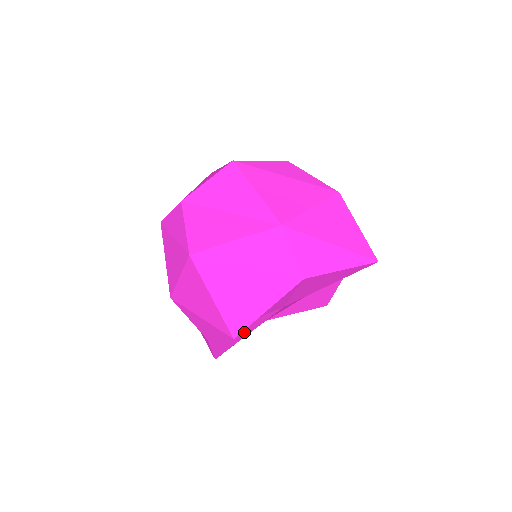
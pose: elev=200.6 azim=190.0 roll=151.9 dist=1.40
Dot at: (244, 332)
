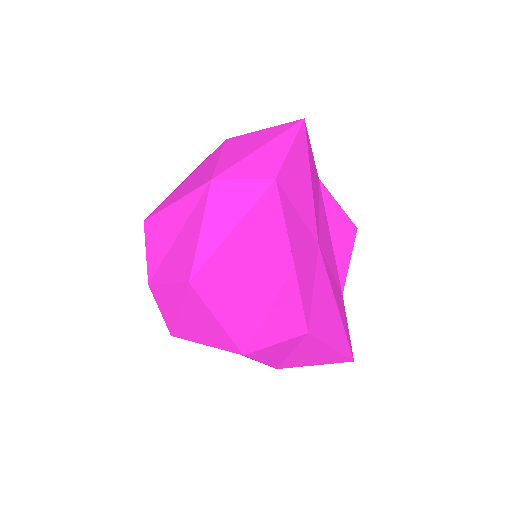
Dot at: (329, 302)
